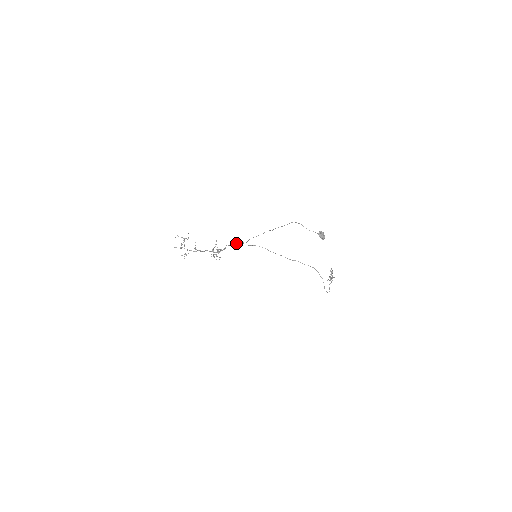
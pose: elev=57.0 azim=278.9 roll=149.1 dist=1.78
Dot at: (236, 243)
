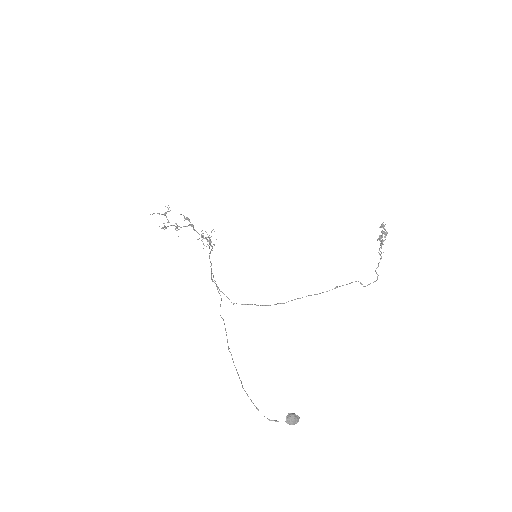
Dot at: occluded
